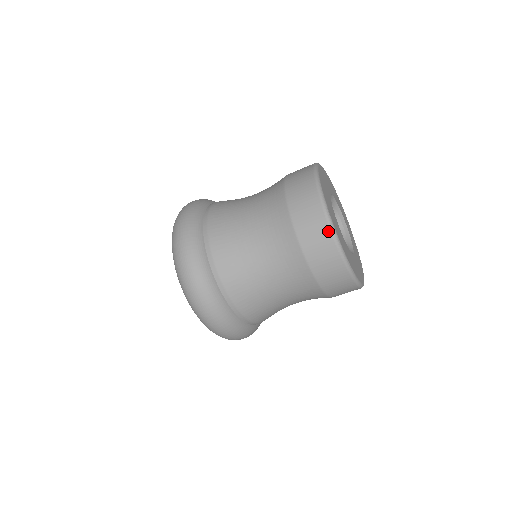
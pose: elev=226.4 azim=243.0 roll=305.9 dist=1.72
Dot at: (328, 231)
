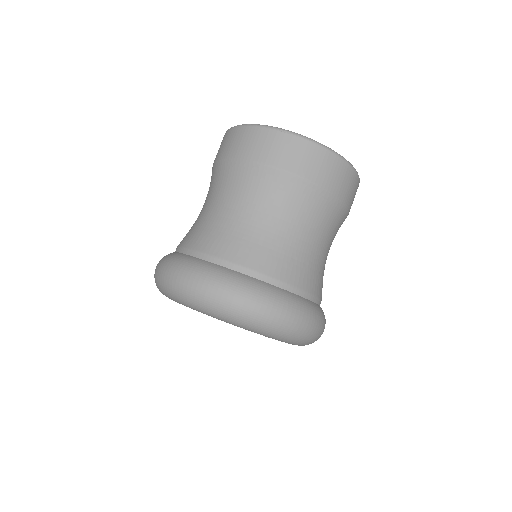
Dot at: (258, 129)
